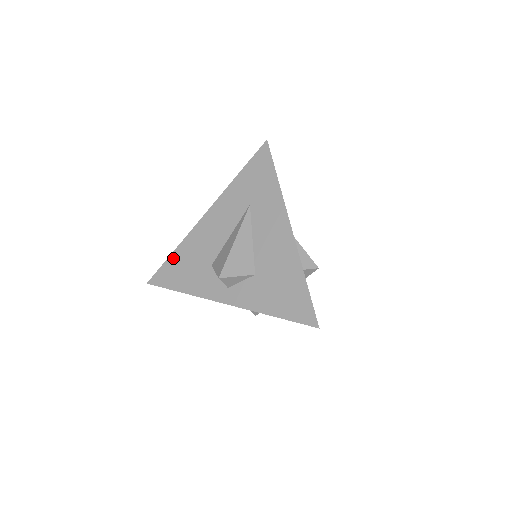
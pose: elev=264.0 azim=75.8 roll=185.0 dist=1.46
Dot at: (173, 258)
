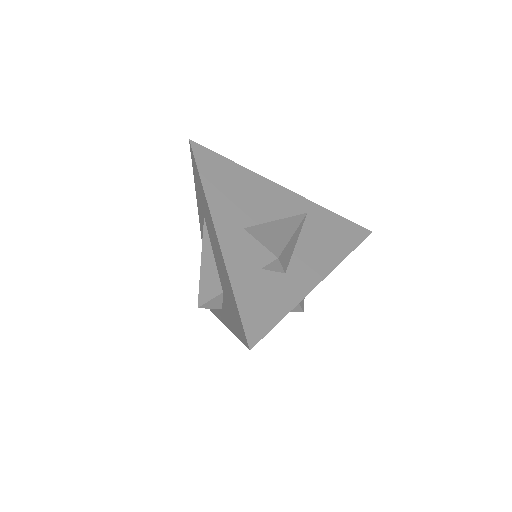
Dot at: occluded
